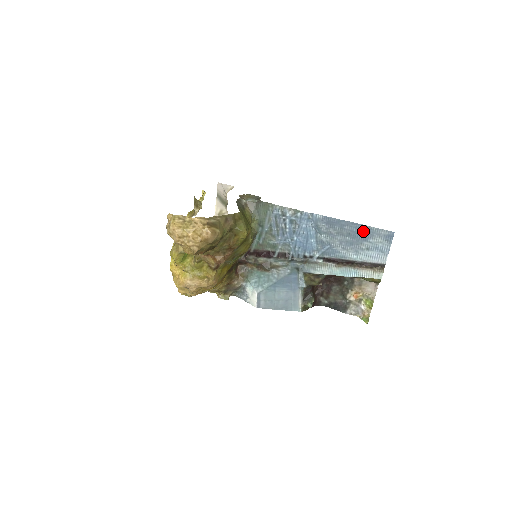
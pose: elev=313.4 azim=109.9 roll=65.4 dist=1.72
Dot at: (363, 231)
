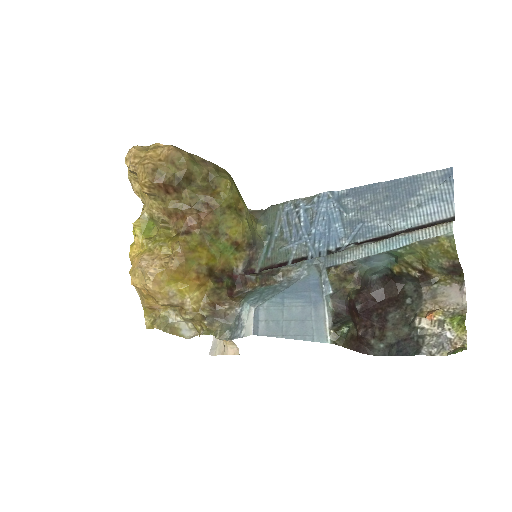
Dot at: (406, 185)
